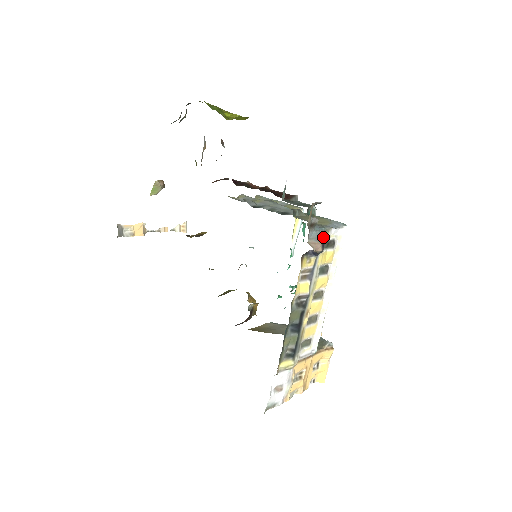
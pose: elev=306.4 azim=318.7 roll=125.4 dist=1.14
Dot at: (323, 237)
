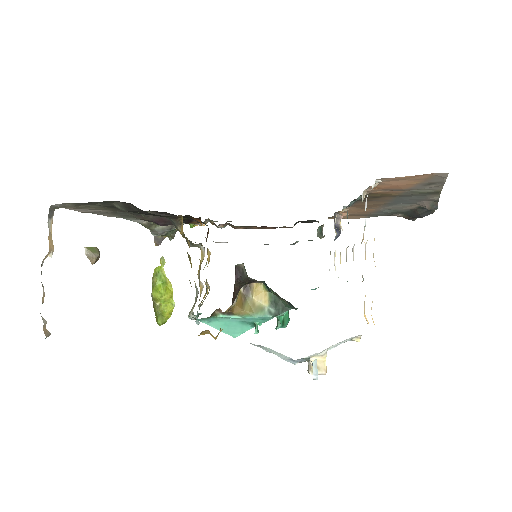
Dot at: occluded
